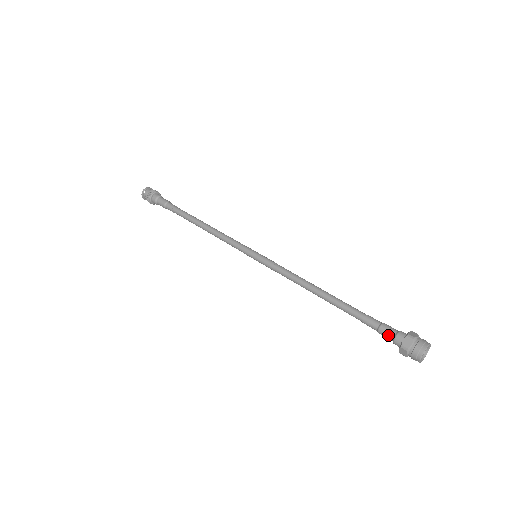
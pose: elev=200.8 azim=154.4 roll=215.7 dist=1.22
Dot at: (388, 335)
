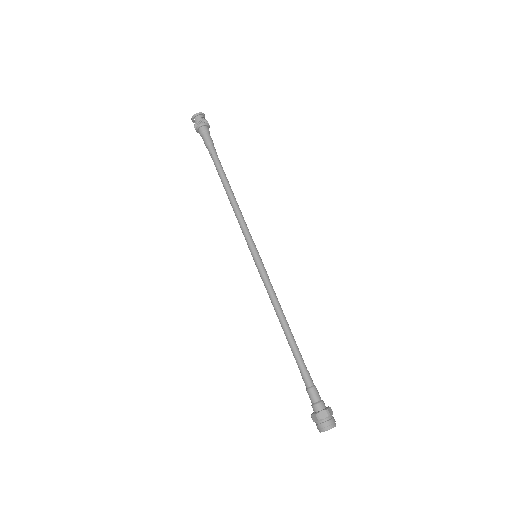
Dot at: (310, 399)
